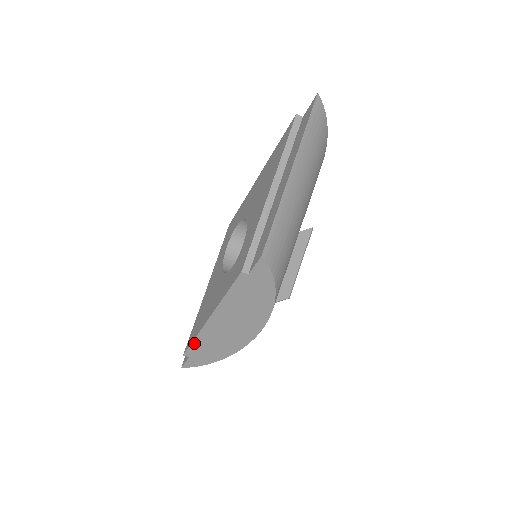
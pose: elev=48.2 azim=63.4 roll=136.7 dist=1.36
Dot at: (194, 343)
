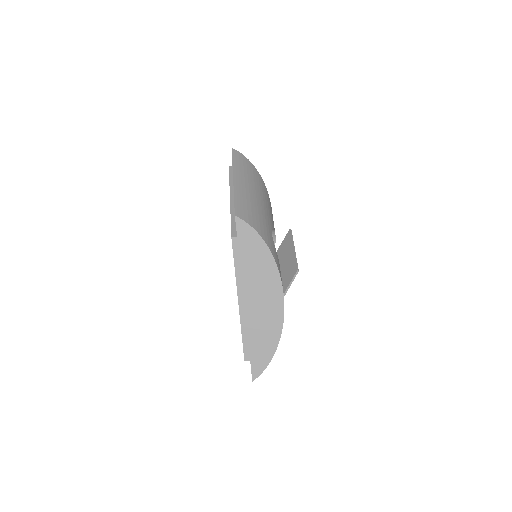
Dot at: (244, 339)
